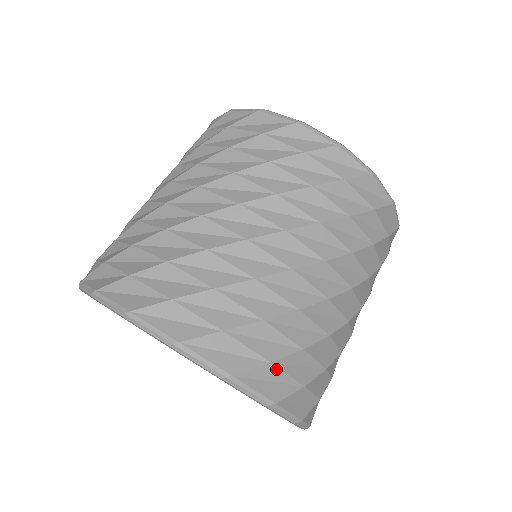
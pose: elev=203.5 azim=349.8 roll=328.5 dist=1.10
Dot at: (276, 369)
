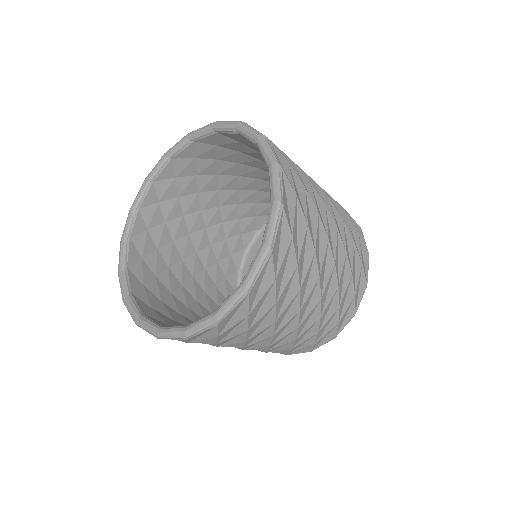
Dot at: (288, 245)
